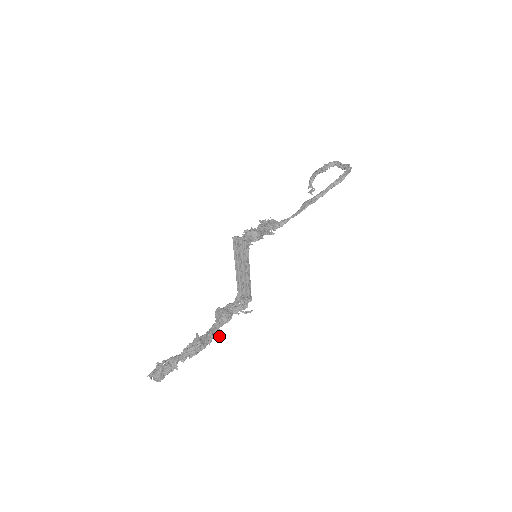
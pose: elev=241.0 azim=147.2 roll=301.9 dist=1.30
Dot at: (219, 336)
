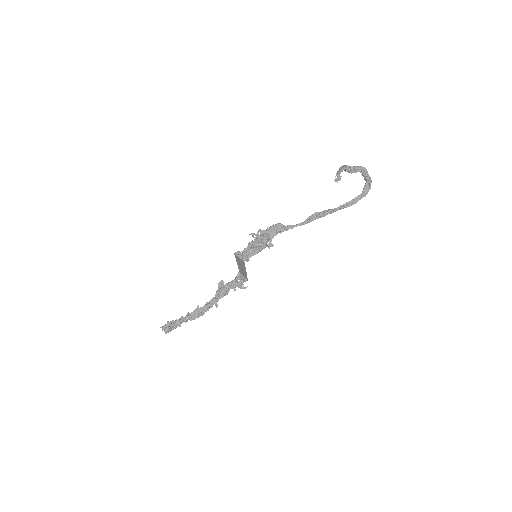
Dot at: (216, 305)
